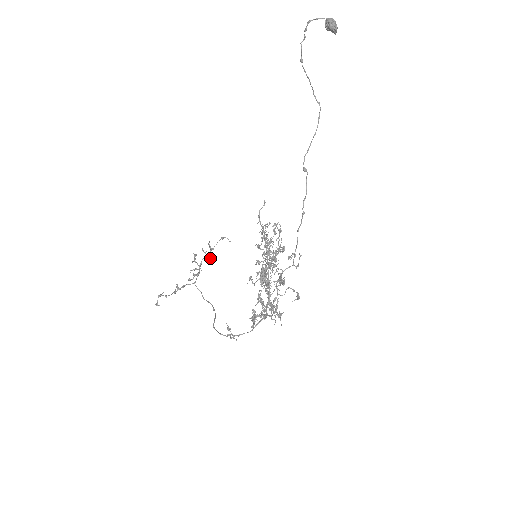
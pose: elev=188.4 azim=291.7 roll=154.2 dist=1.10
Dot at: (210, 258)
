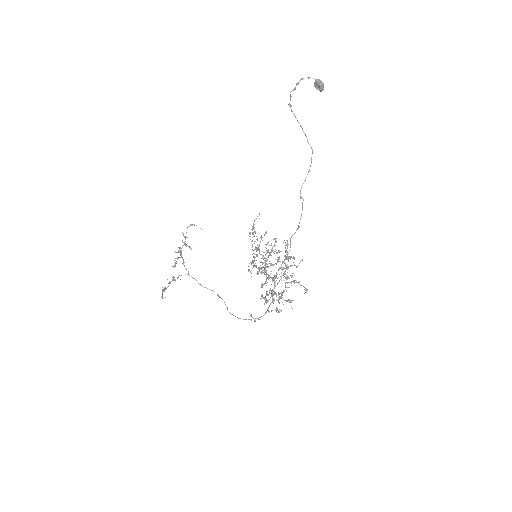
Dot at: (188, 246)
